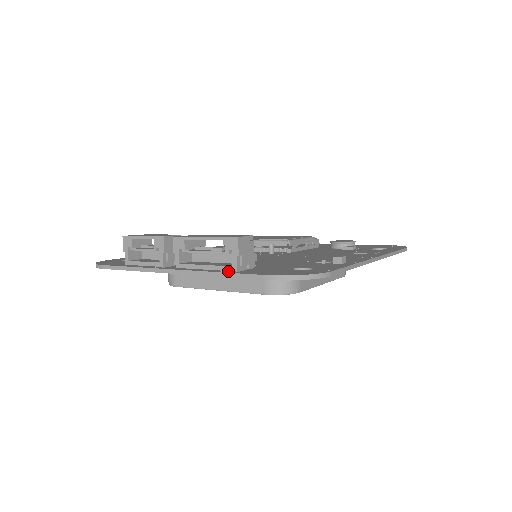
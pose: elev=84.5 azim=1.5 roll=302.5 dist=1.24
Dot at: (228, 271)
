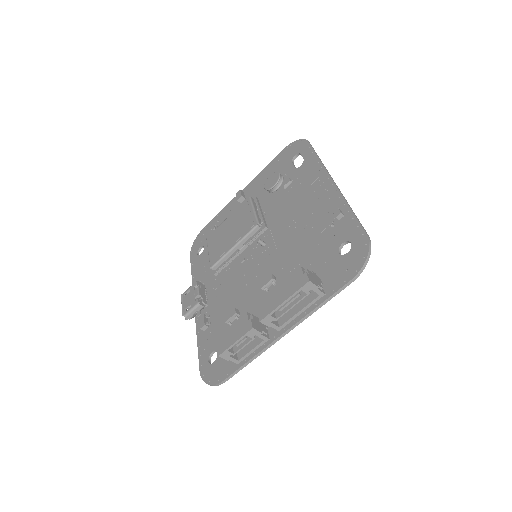
Dot at: (319, 300)
